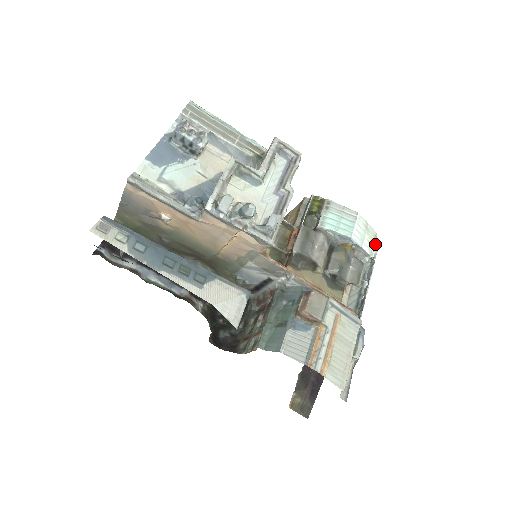
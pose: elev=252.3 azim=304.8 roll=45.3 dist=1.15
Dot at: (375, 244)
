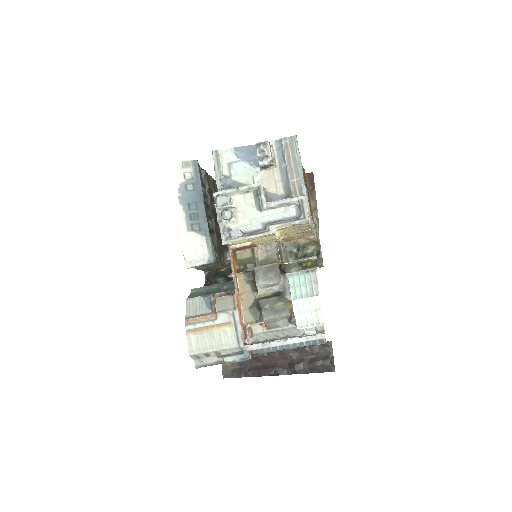
Dot at: occluded
